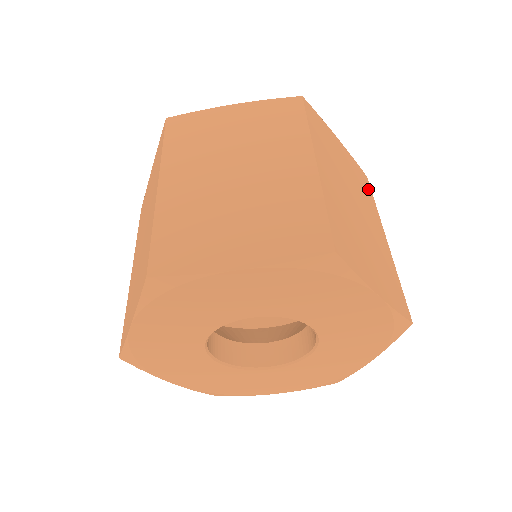
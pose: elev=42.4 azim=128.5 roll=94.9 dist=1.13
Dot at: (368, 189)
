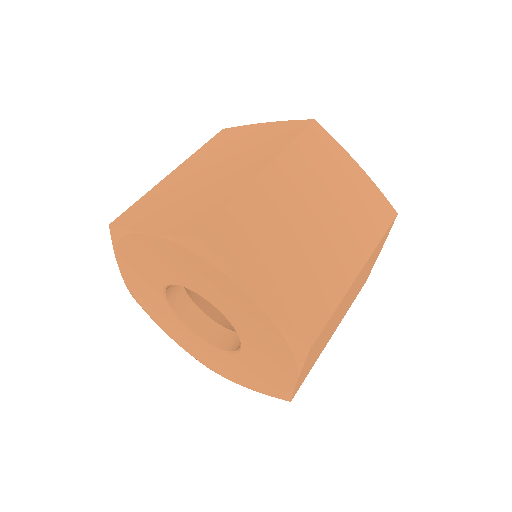
Dot at: (380, 223)
